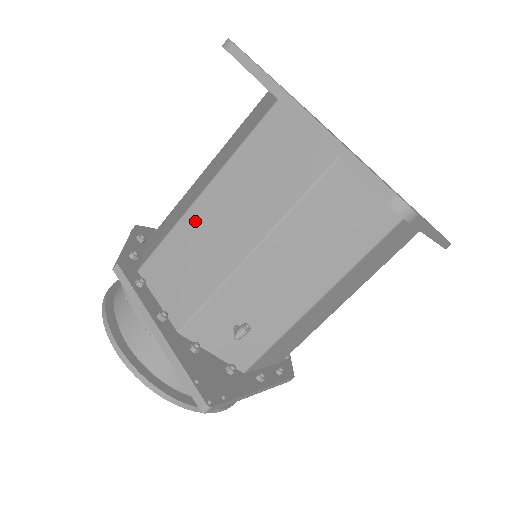
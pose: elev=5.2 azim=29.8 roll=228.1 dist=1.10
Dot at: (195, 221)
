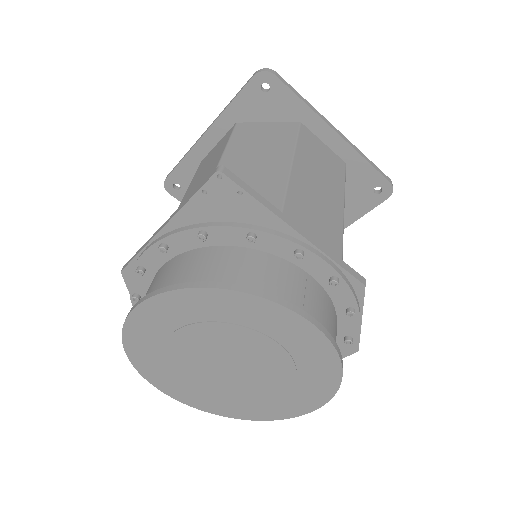
Dot at: occluded
